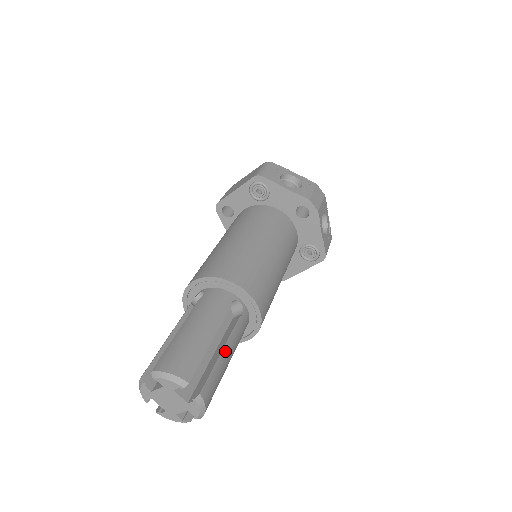
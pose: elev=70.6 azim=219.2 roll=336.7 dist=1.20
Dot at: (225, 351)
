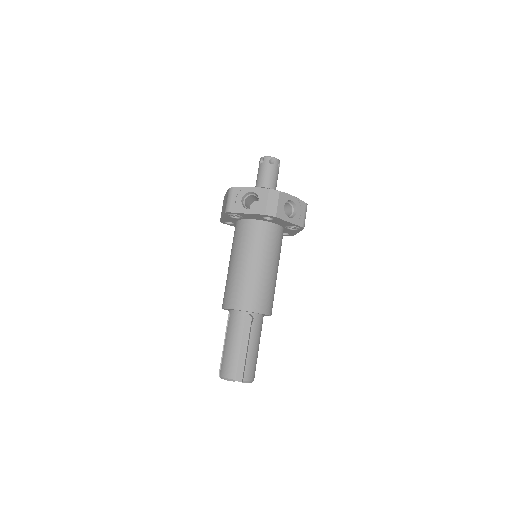
Dot at: (250, 349)
